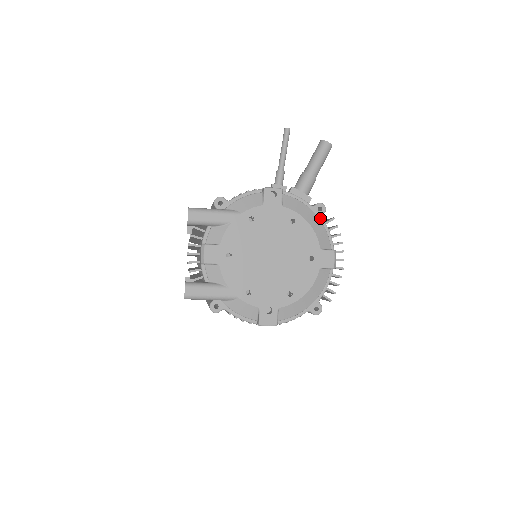
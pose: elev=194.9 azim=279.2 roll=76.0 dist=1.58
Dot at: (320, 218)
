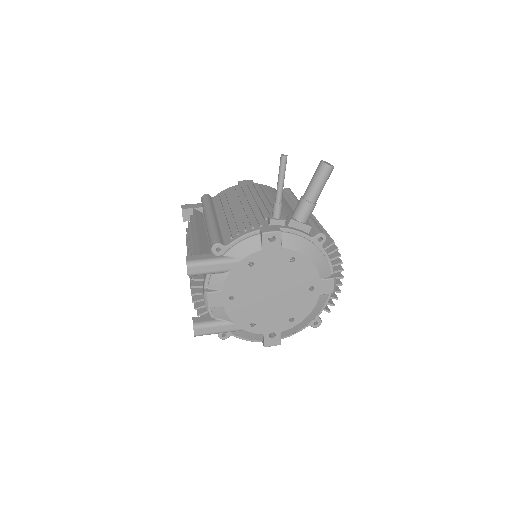
Dot at: (320, 248)
